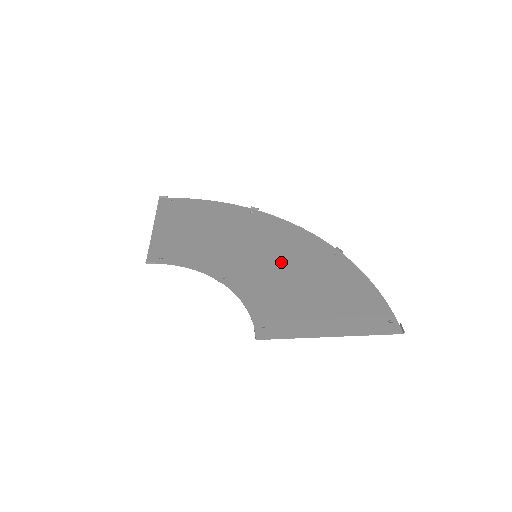
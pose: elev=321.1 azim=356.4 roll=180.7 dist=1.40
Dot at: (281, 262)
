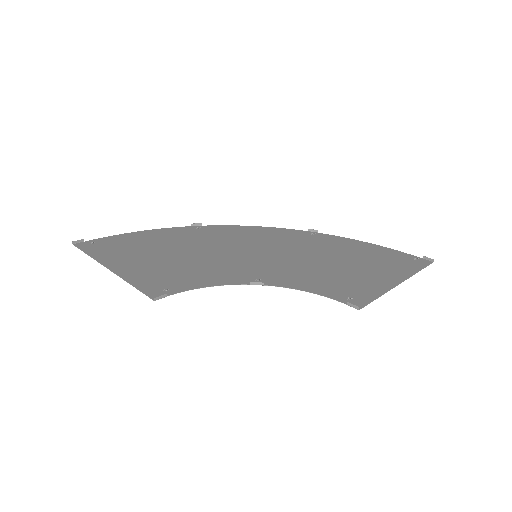
Dot at: (284, 253)
